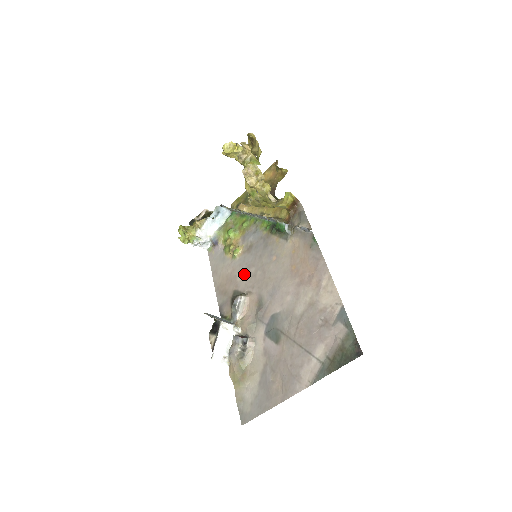
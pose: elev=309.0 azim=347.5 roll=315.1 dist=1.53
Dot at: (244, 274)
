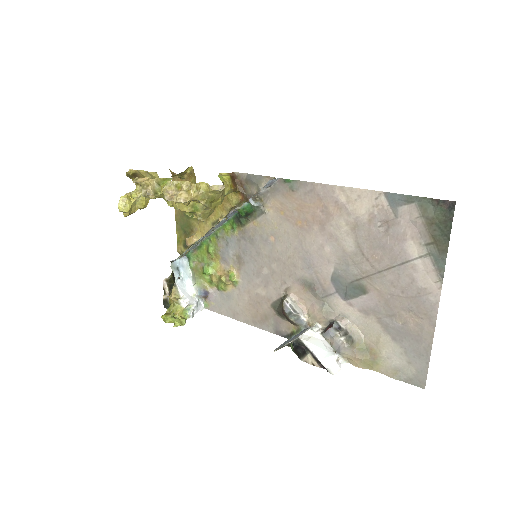
Dot at: (262, 283)
